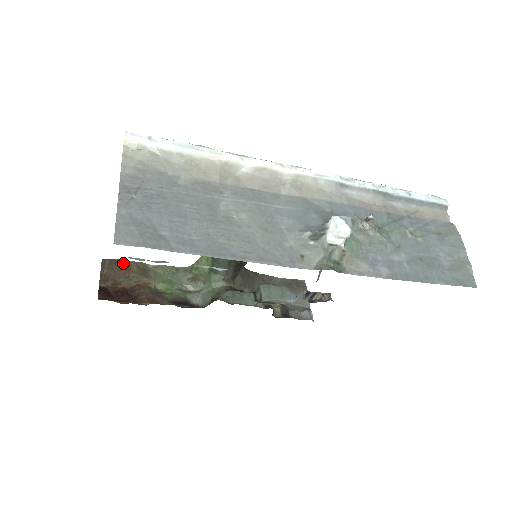
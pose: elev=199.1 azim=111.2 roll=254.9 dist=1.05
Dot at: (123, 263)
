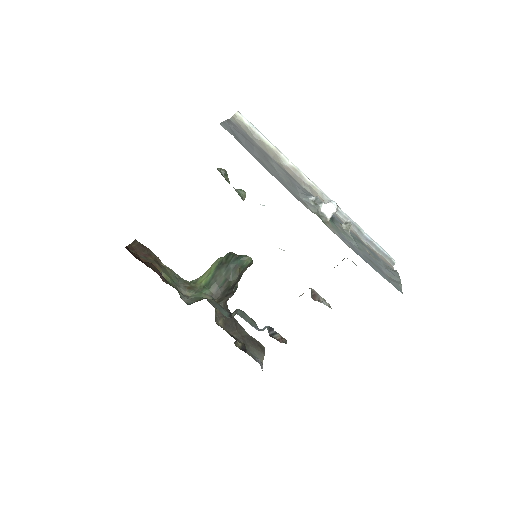
Dot at: (148, 250)
